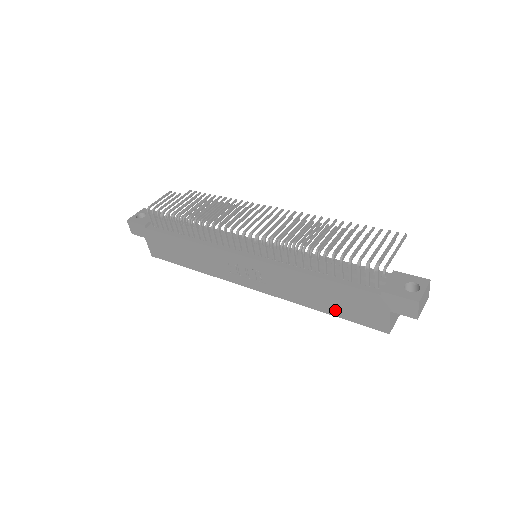
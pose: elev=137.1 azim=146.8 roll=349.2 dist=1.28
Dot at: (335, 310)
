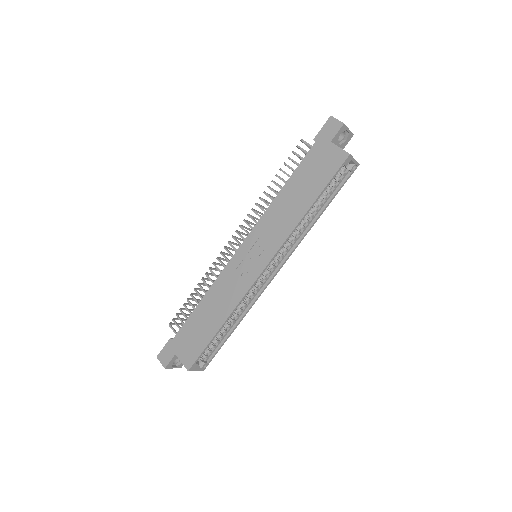
Dot at: (314, 191)
